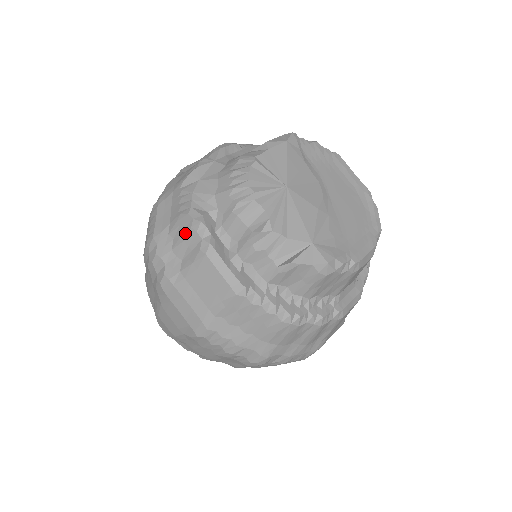
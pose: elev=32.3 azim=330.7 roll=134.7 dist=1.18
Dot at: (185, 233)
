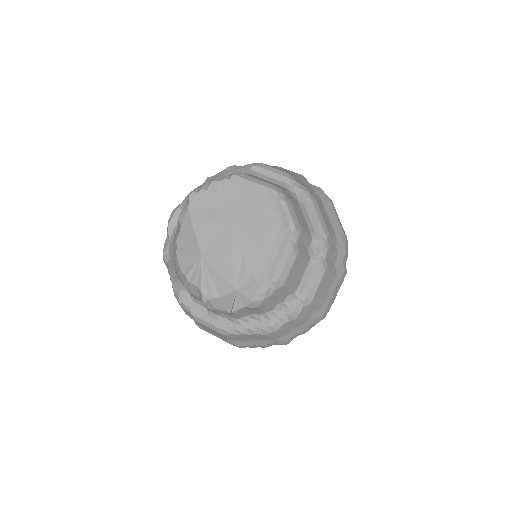
Dot at: occluded
